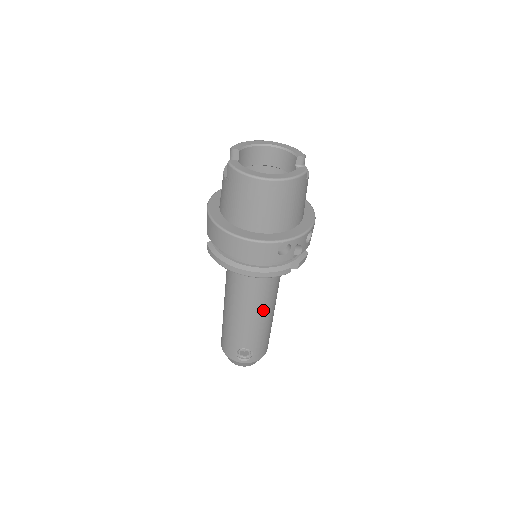
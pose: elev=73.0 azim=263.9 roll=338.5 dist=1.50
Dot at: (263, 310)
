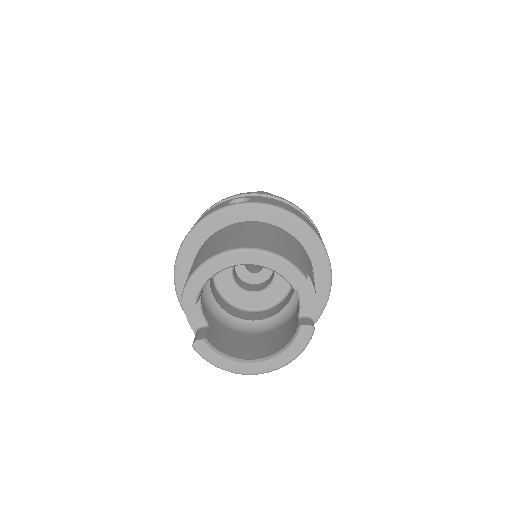
Dot at: occluded
